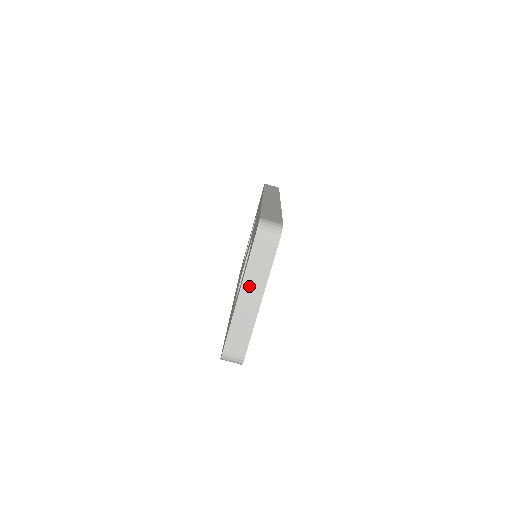
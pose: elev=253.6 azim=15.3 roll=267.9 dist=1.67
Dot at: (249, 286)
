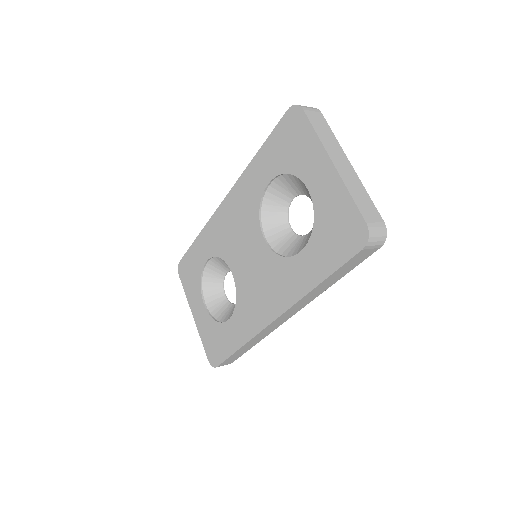
Dot at: (332, 152)
